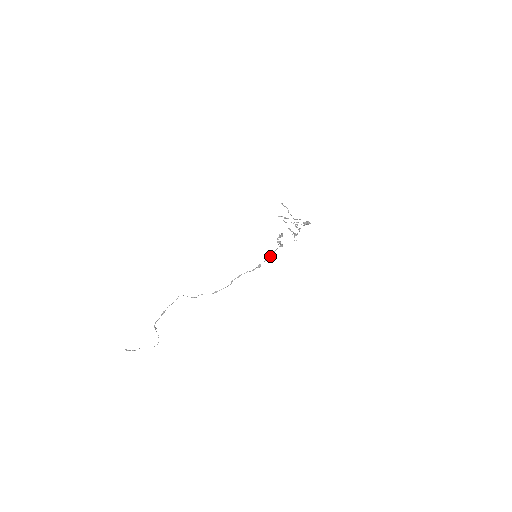
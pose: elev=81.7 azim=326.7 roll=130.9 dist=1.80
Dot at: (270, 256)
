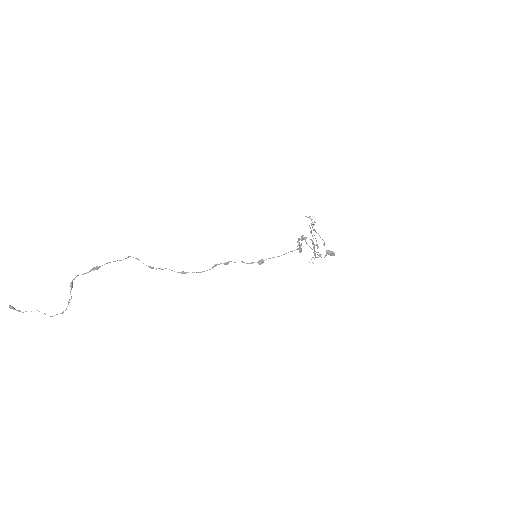
Dot at: (281, 255)
